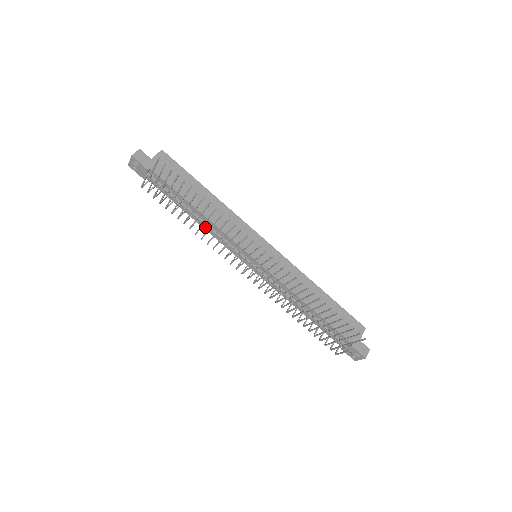
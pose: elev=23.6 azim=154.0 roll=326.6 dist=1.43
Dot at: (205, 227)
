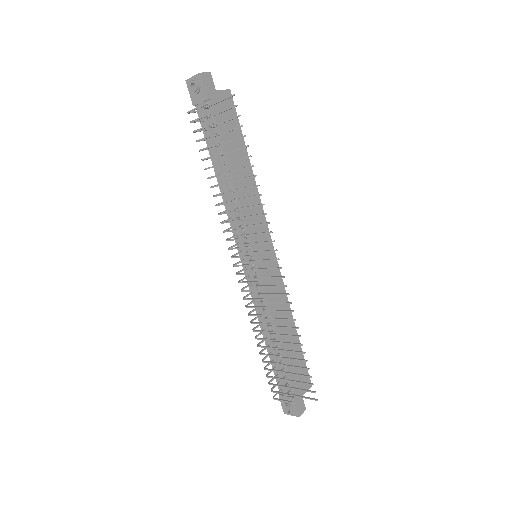
Dot at: (224, 195)
